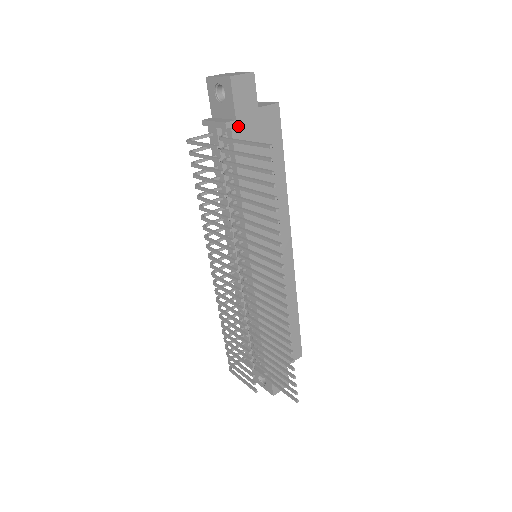
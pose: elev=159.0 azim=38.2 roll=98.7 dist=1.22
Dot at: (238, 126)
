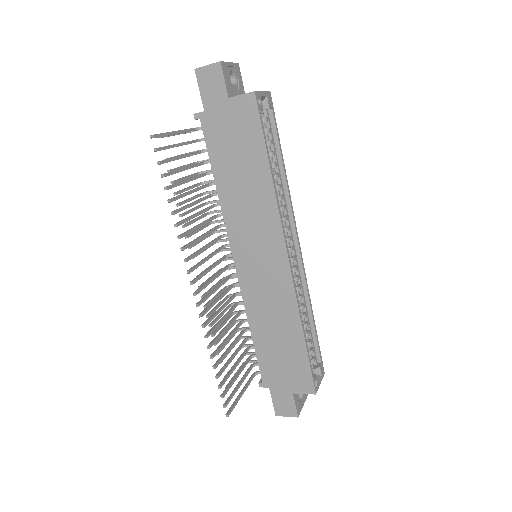
Dot at: (207, 117)
